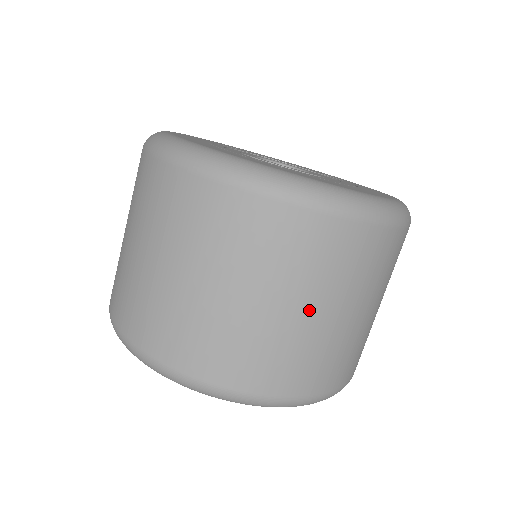
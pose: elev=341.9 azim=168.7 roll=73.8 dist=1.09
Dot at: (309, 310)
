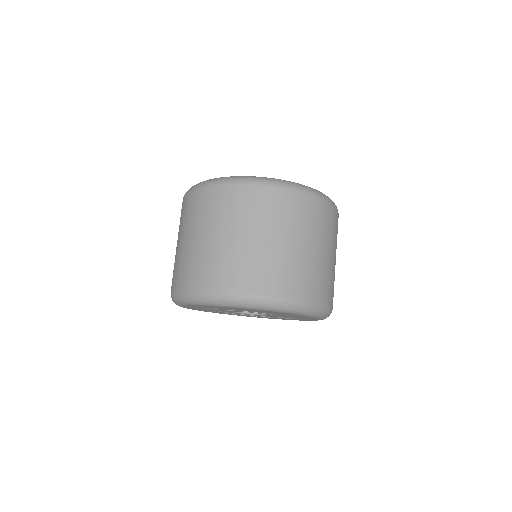
Dot at: (205, 236)
